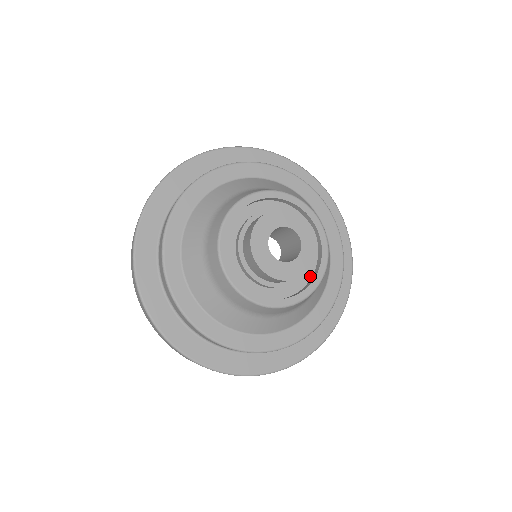
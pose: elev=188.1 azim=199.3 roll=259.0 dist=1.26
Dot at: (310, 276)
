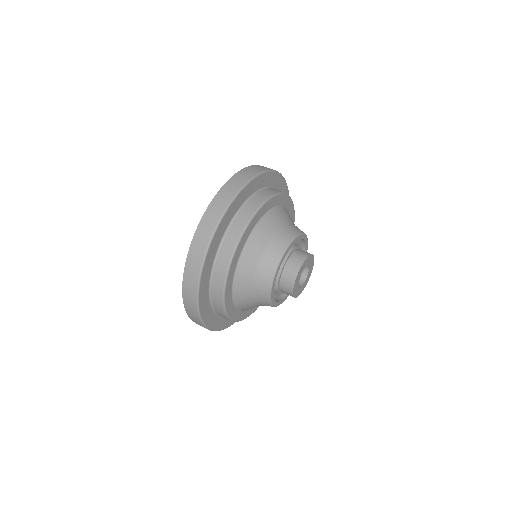
Dot at: occluded
